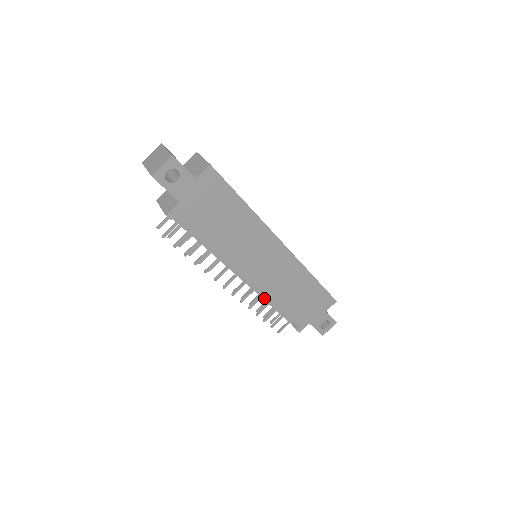
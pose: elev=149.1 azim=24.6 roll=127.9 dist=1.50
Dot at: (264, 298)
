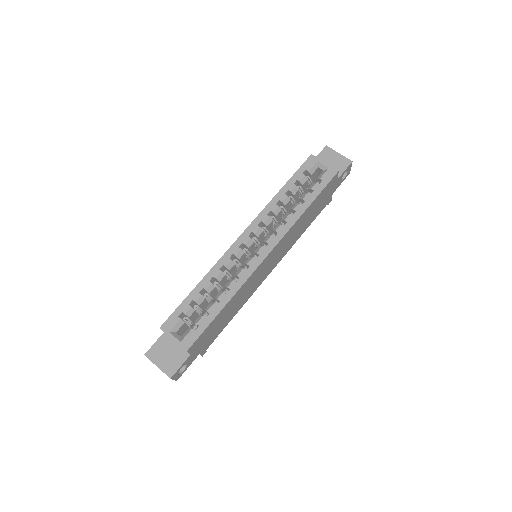
Dot at: occluded
